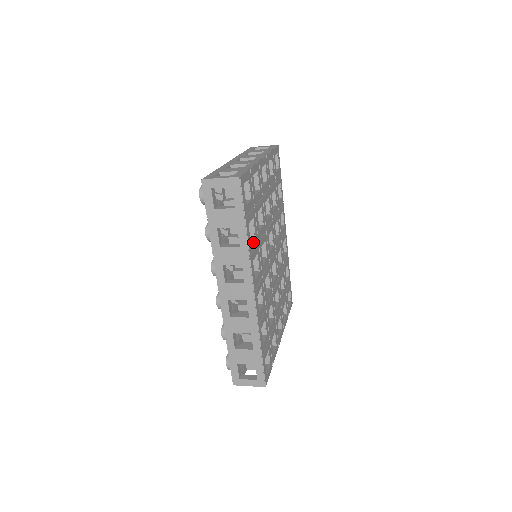
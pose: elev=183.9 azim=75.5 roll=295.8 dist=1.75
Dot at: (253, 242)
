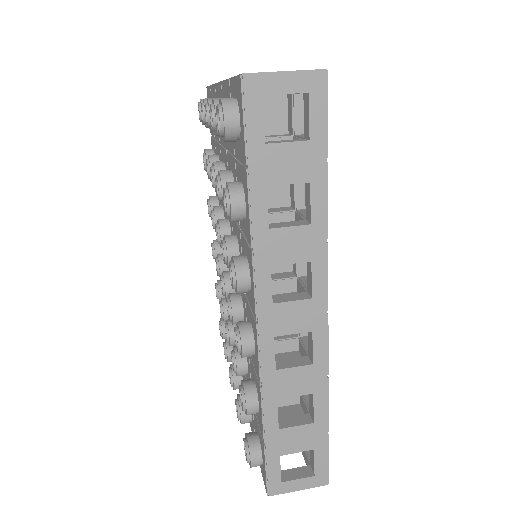
Dot at: occluded
